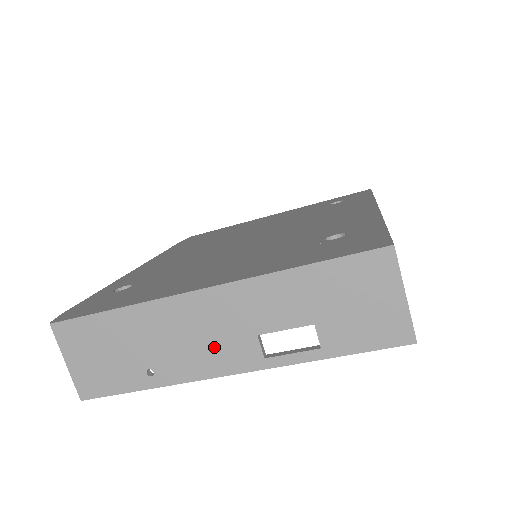
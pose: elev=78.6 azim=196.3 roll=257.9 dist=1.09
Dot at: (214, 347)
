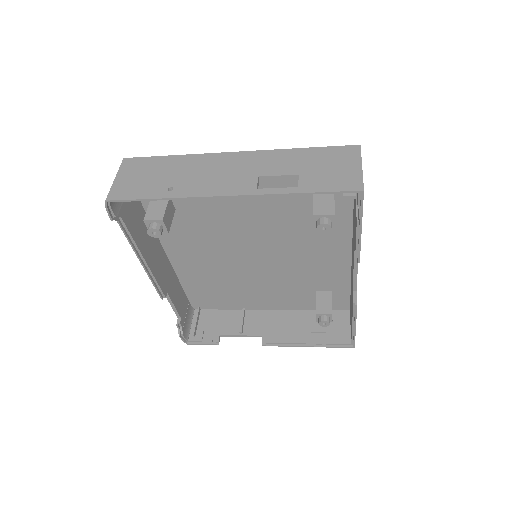
Dot at: (225, 180)
